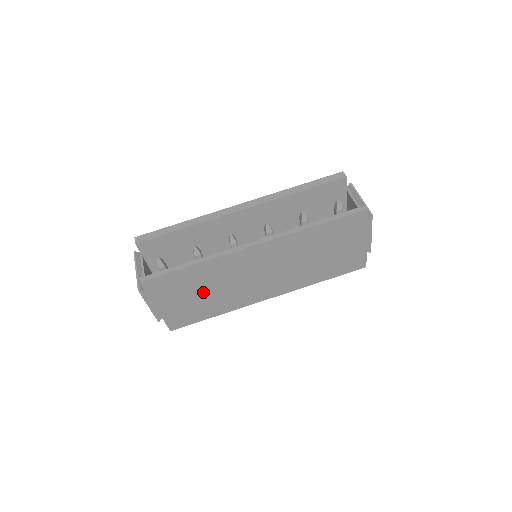
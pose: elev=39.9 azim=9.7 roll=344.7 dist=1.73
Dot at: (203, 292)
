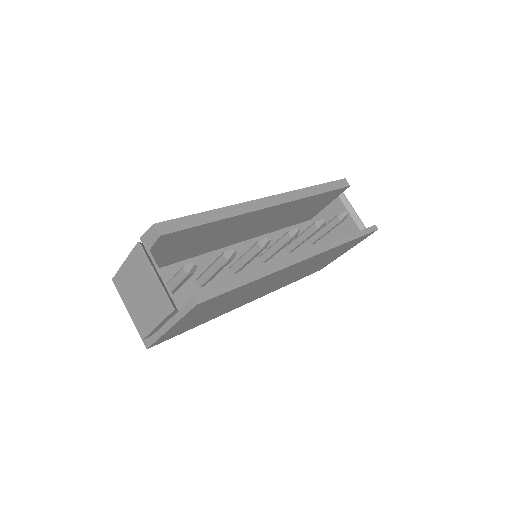
Dot at: (223, 305)
